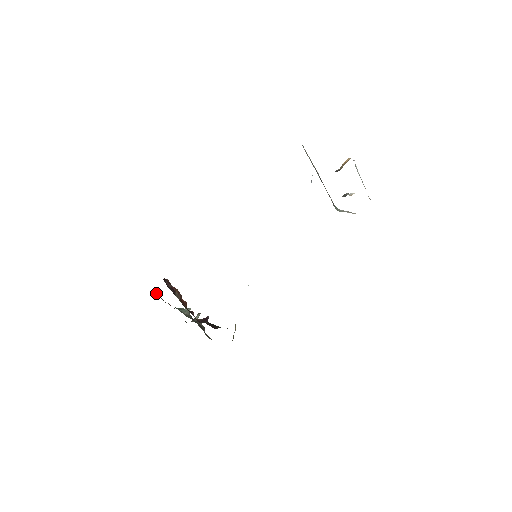
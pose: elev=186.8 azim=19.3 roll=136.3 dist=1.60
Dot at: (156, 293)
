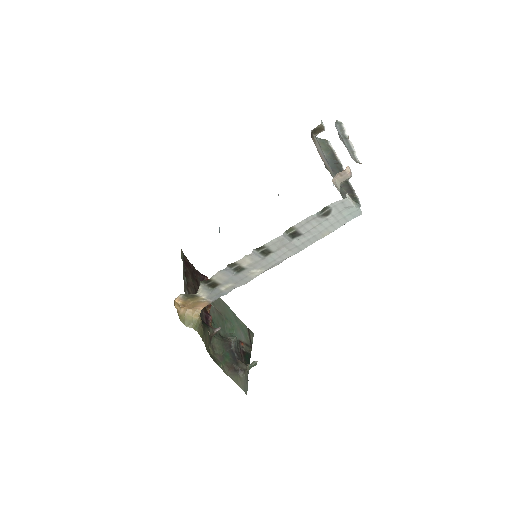
Dot at: (249, 336)
